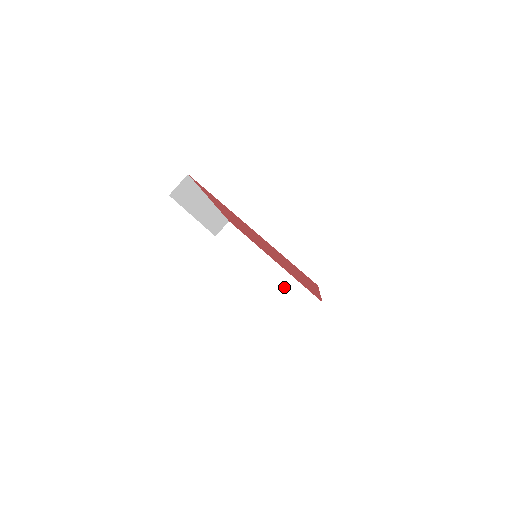
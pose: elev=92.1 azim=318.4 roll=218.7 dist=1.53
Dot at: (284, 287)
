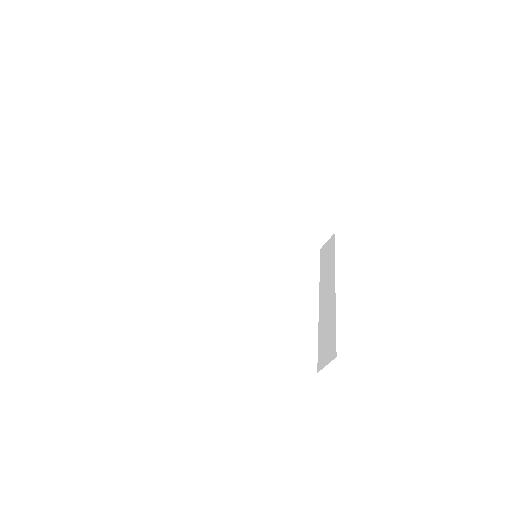
Dot at: (289, 223)
